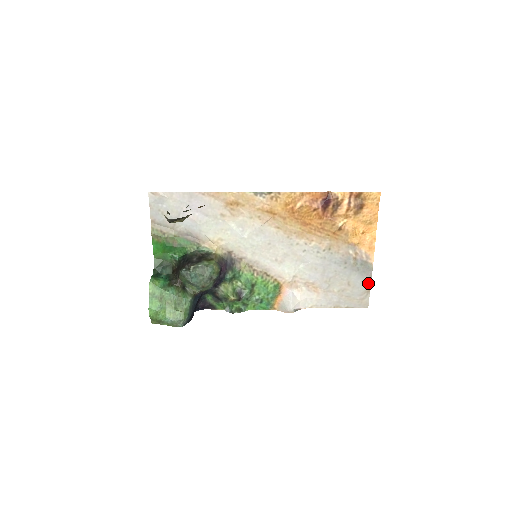
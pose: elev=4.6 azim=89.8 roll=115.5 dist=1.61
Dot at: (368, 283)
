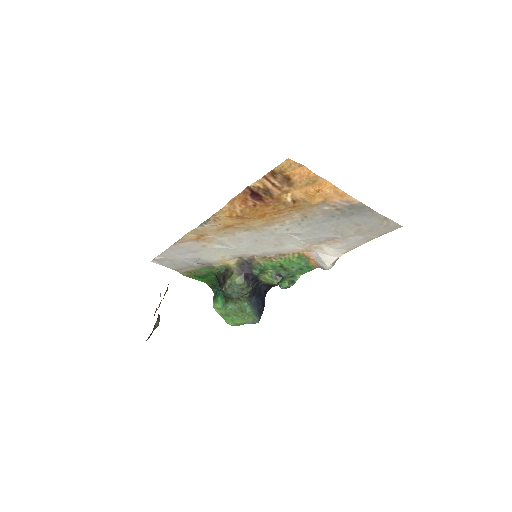
Dot at: (376, 215)
